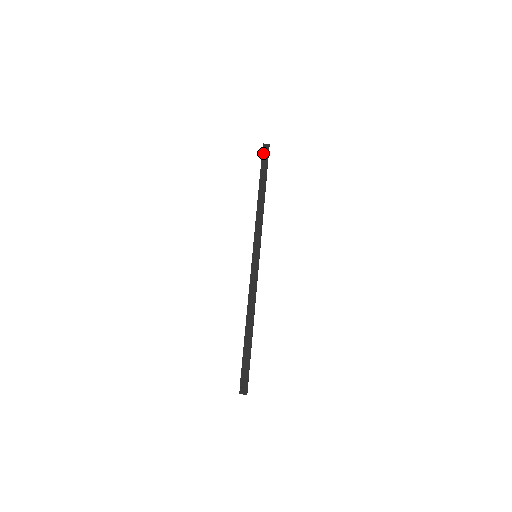
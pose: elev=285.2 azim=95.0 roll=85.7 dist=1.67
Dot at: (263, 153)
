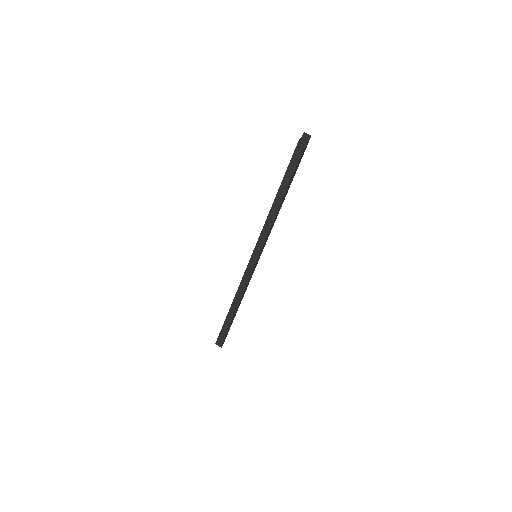
Dot at: (296, 150)
